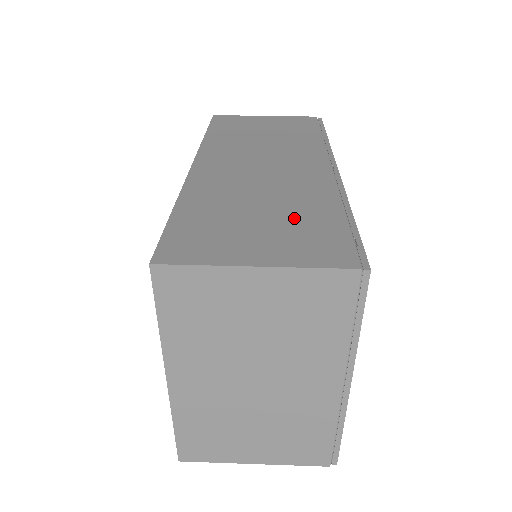
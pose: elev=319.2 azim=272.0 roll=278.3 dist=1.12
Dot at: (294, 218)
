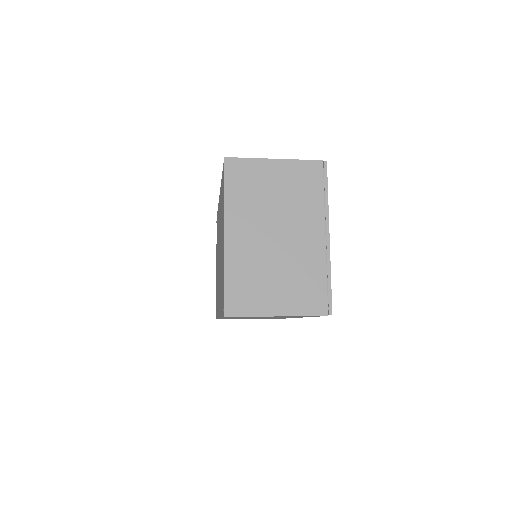
Dot at: occluded
